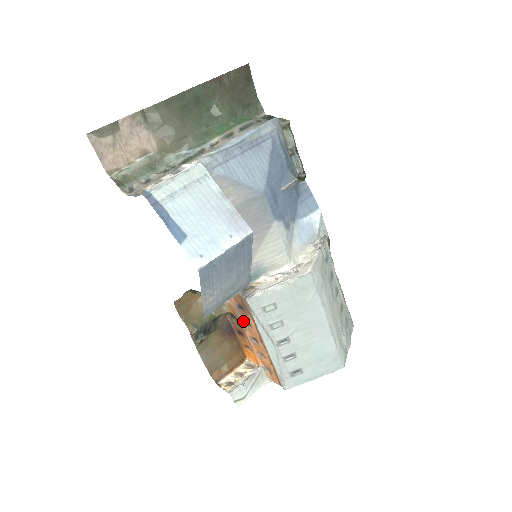
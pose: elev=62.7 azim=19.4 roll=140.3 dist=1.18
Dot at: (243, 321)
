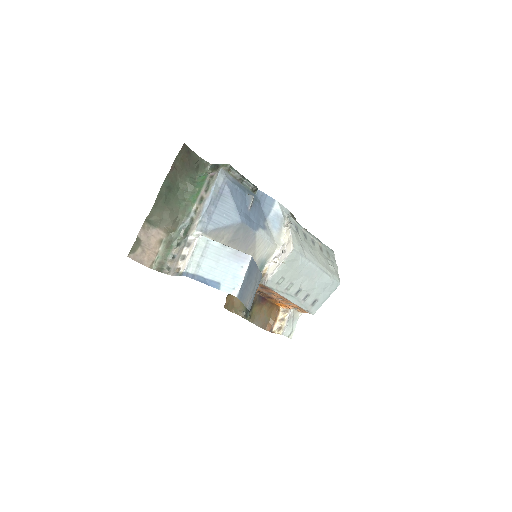
Dot at: (268, 293)
